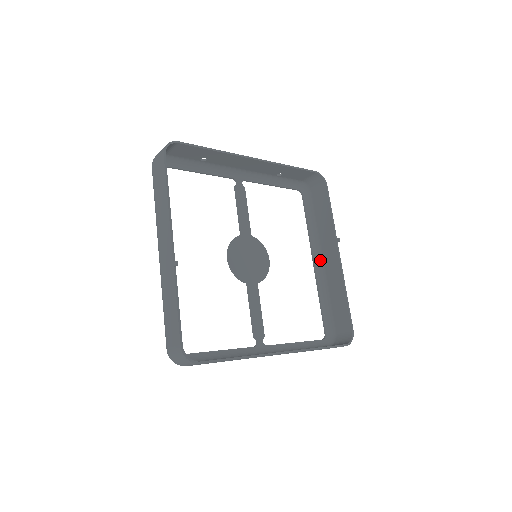
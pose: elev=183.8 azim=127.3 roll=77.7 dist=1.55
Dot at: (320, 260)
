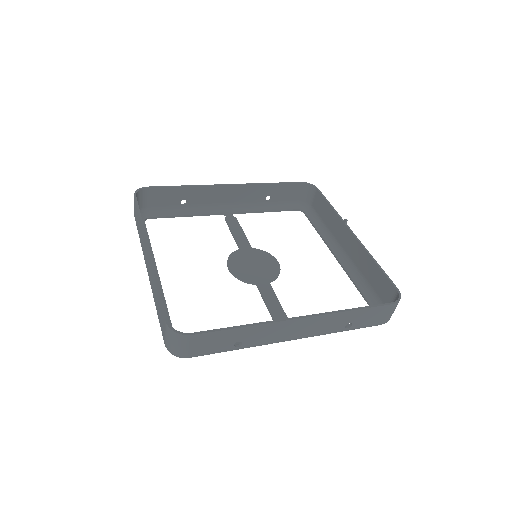
Dot at: (342, 253)
